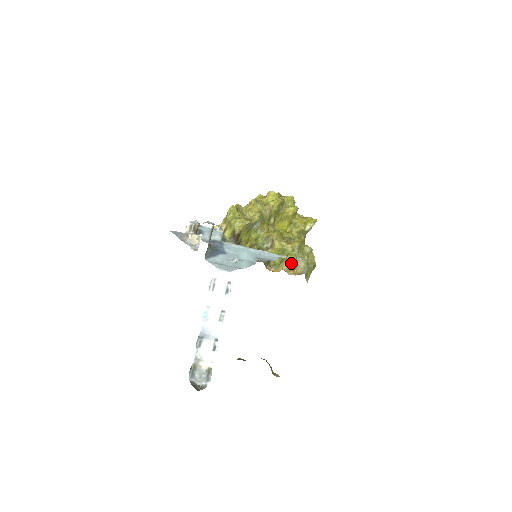
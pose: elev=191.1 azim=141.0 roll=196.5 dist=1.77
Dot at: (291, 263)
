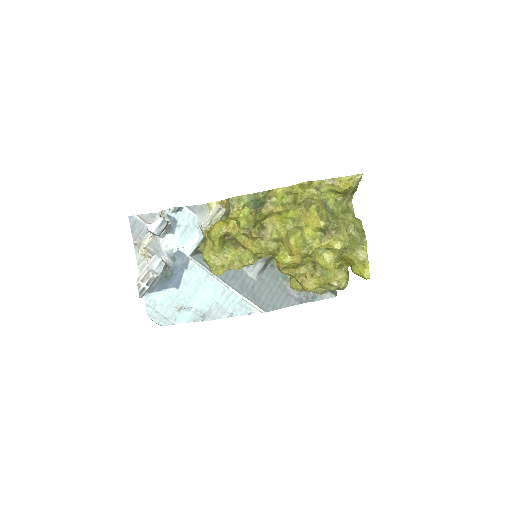
Dot at: occluded
